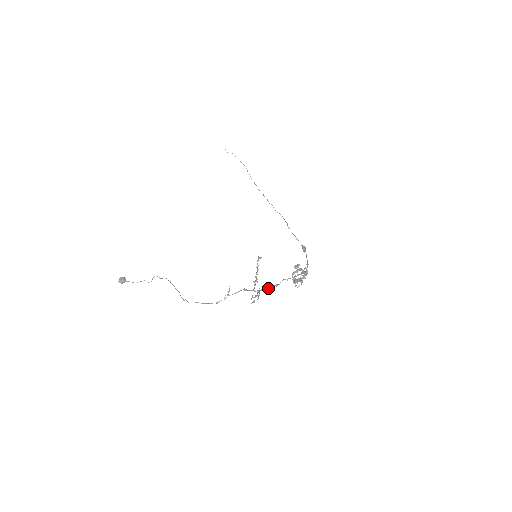
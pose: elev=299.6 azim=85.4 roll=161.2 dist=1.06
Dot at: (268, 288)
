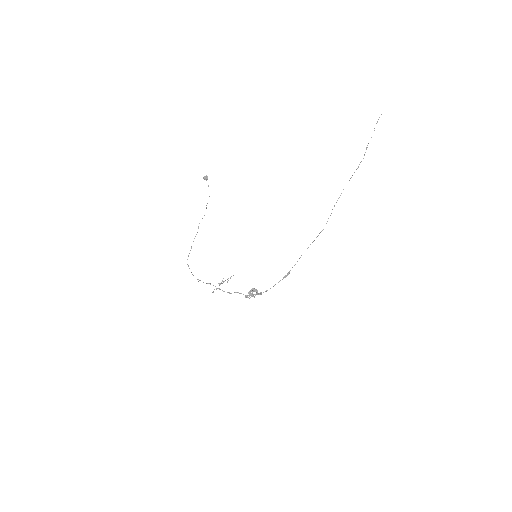
Dot at: (224, 291)
